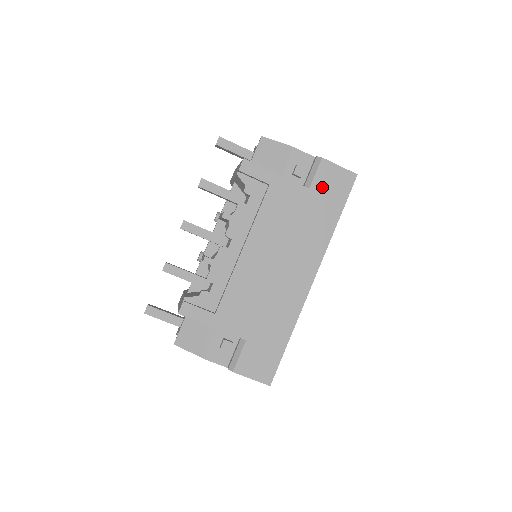
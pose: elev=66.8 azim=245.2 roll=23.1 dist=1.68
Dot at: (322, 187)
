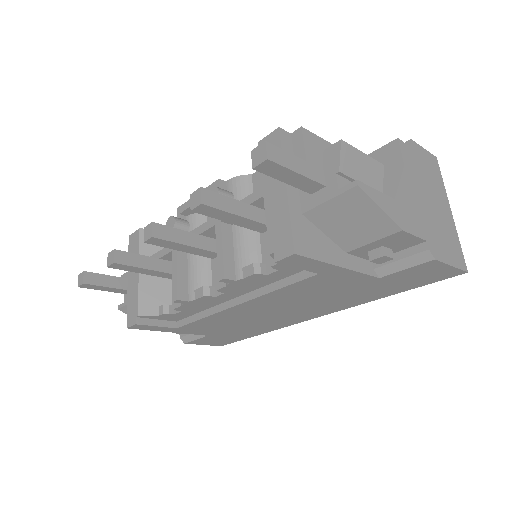
Dot at: (400, 278)
